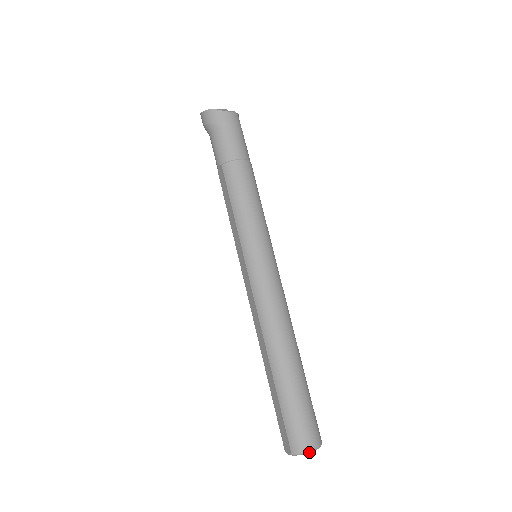
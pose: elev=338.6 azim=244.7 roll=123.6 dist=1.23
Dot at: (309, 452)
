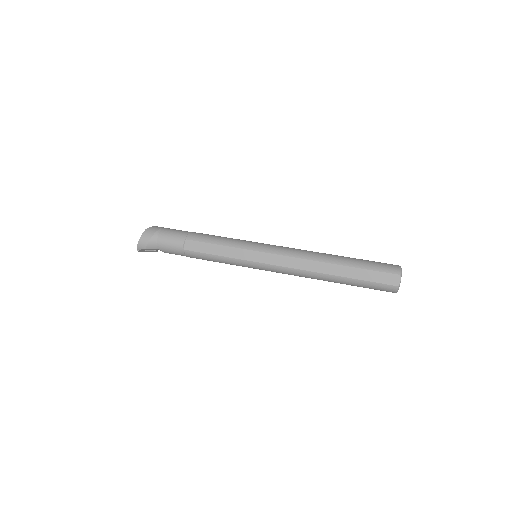
Dot at: occluded
